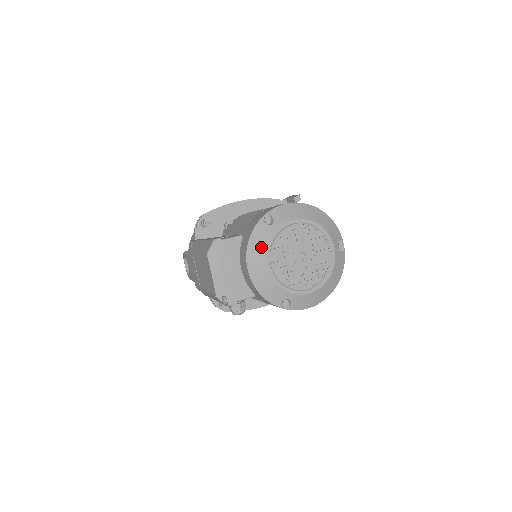
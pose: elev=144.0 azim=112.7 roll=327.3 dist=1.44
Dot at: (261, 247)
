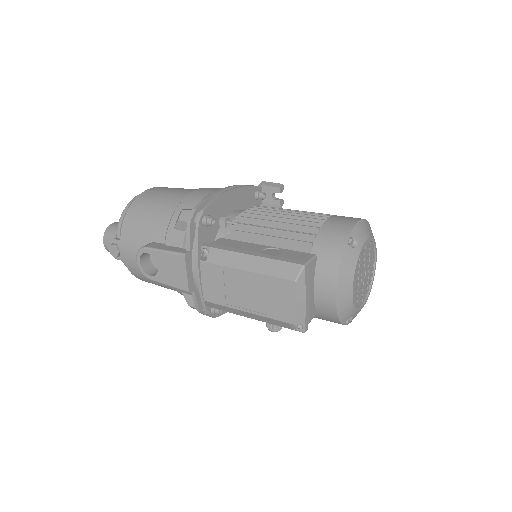
Dot at: (350, 272)
